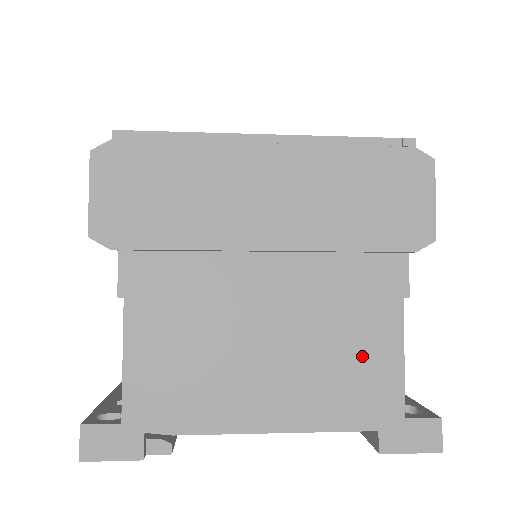
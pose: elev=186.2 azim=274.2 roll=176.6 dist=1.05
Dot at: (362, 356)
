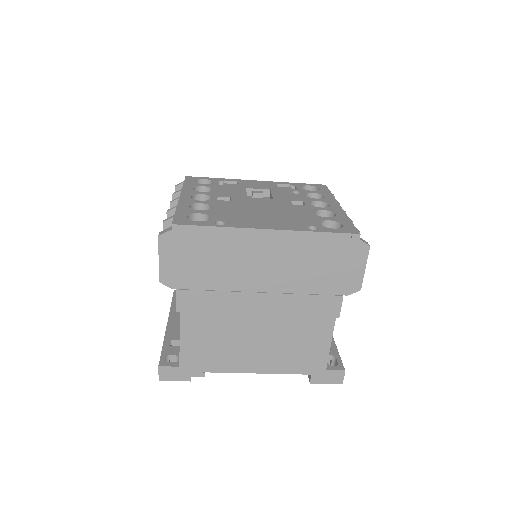
Dot at: (308, 343)
